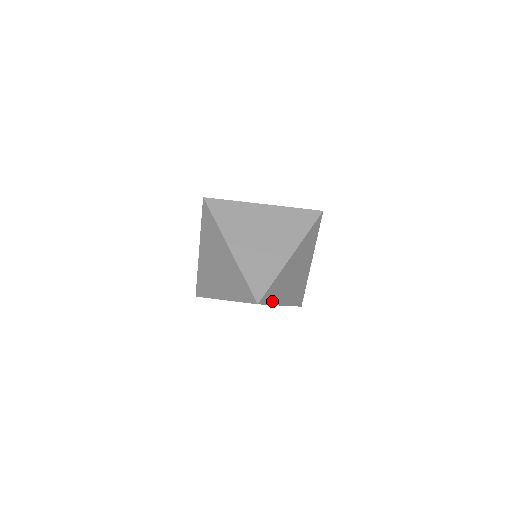
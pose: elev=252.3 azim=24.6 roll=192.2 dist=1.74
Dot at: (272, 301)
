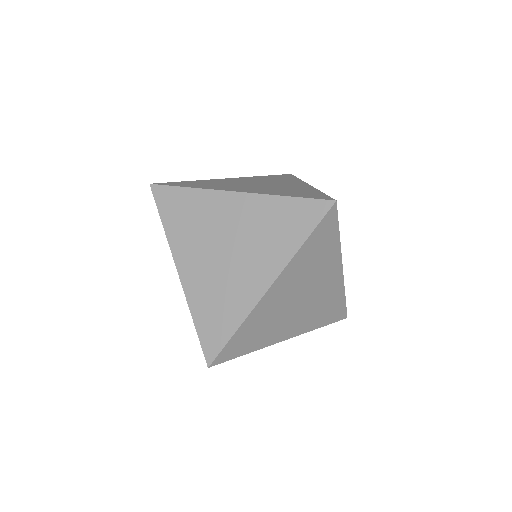
Dot at: (251, 348)
